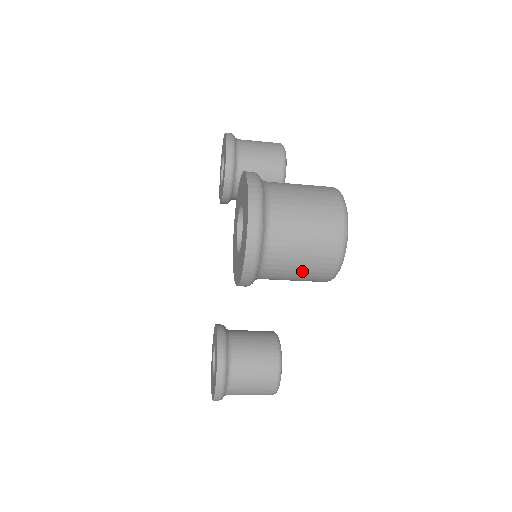
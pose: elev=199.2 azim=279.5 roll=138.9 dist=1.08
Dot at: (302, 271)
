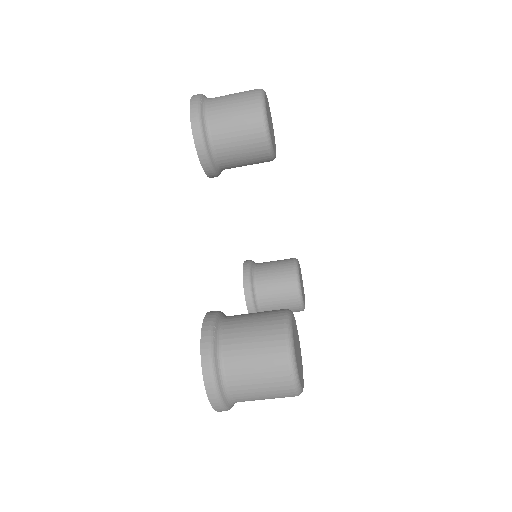
Dot at: (235, 108)
